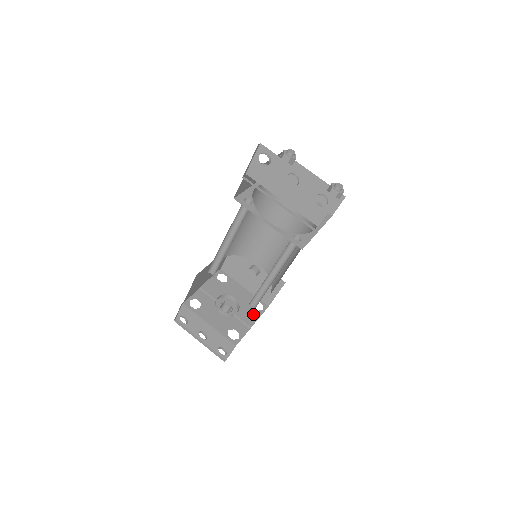
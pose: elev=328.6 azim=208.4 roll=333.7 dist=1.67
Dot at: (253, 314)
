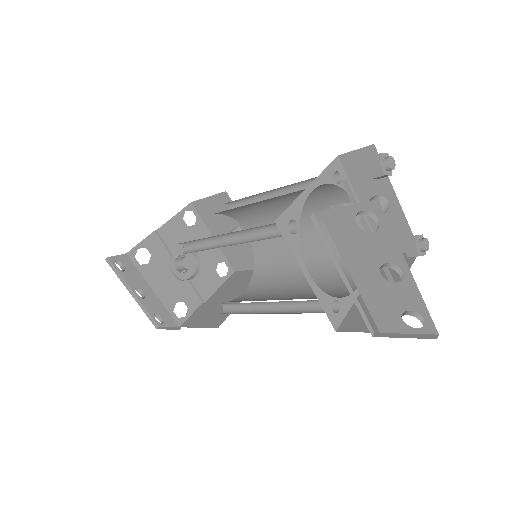
Dot at: (213, 282)
